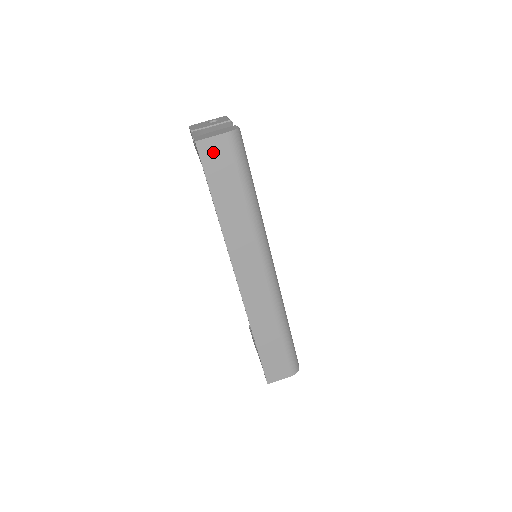
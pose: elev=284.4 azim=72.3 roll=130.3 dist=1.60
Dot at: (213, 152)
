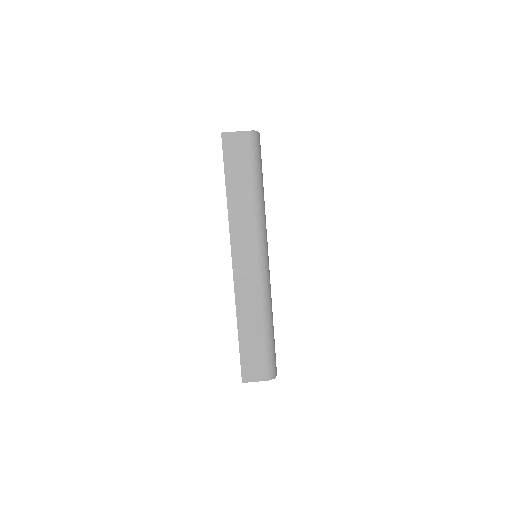
Dot at: (234, 144)
